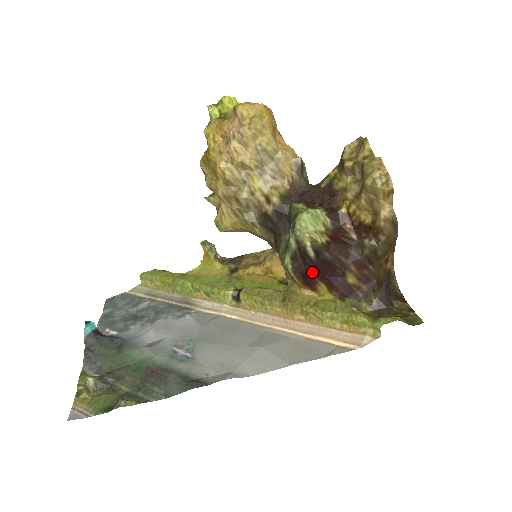
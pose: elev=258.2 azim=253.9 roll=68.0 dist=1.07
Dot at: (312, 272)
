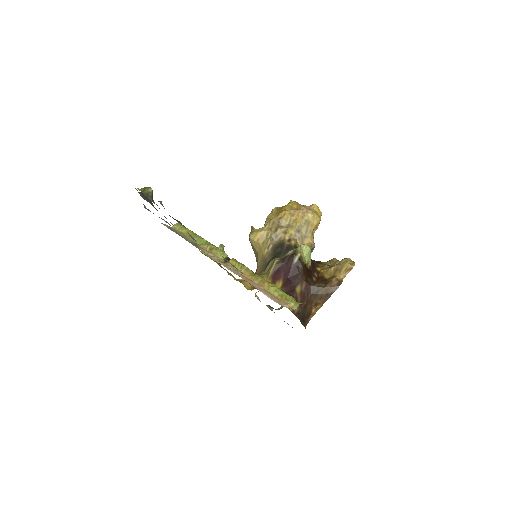
Dot at: (284, 271)
